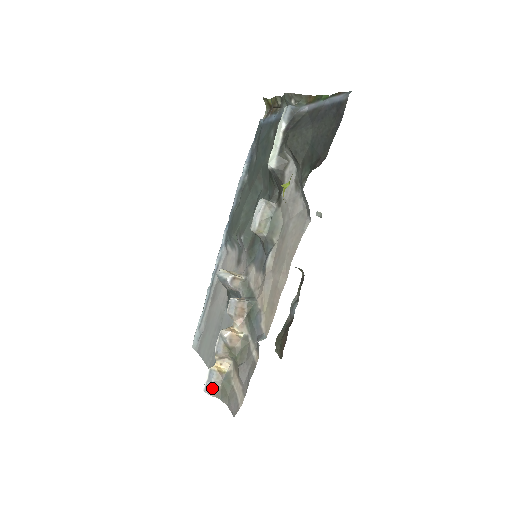
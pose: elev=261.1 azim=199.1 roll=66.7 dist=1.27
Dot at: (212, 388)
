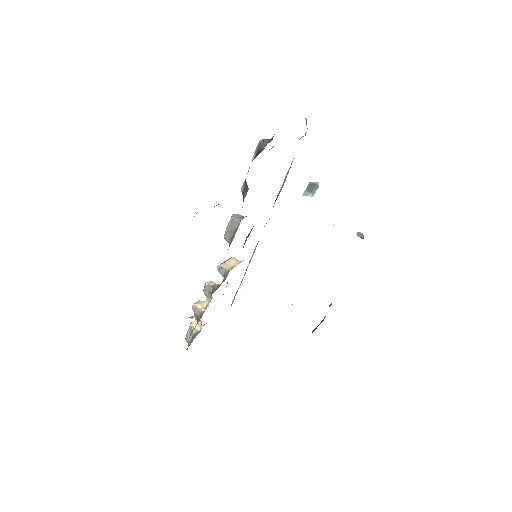
Dot at: (187, 336)
